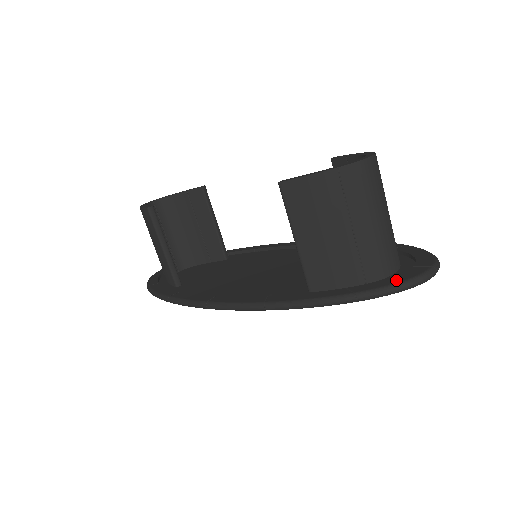
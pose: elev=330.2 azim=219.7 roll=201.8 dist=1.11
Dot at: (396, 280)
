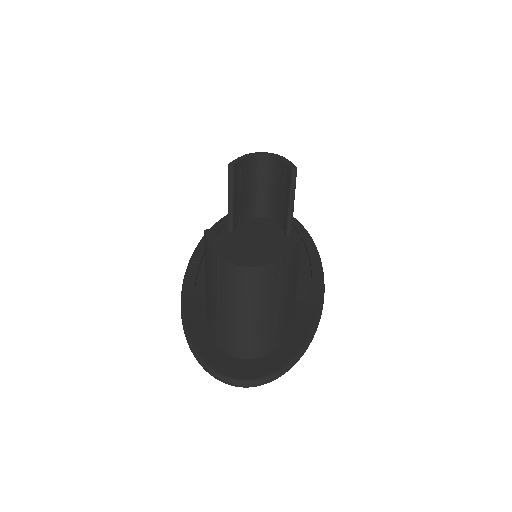
Dot at: (213, 363)
